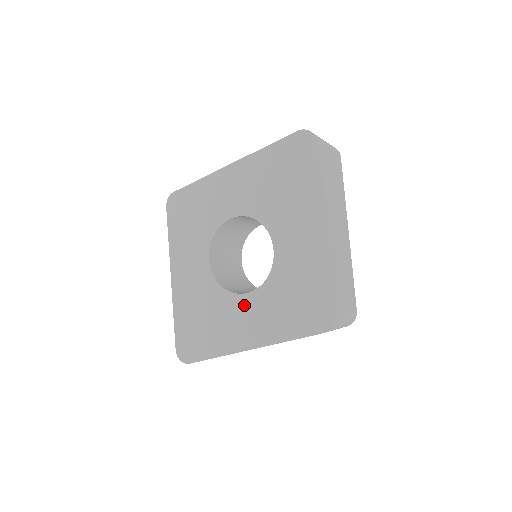
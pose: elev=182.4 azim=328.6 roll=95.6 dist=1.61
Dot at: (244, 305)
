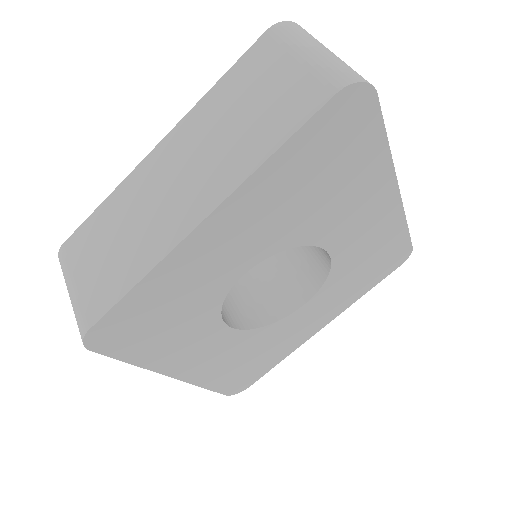
Dot at: (303, 315)
